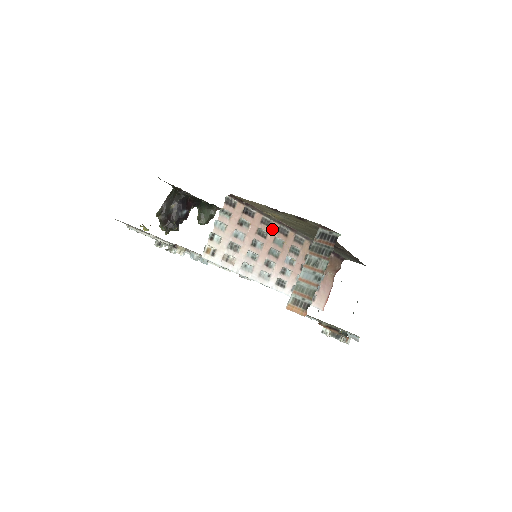
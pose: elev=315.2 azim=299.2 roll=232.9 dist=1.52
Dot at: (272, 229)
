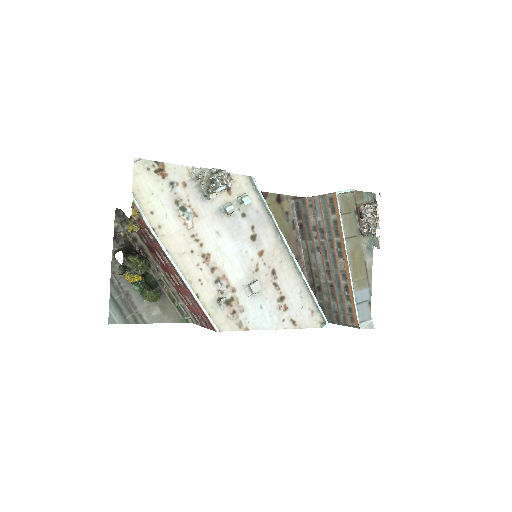
Dot at: occluded
